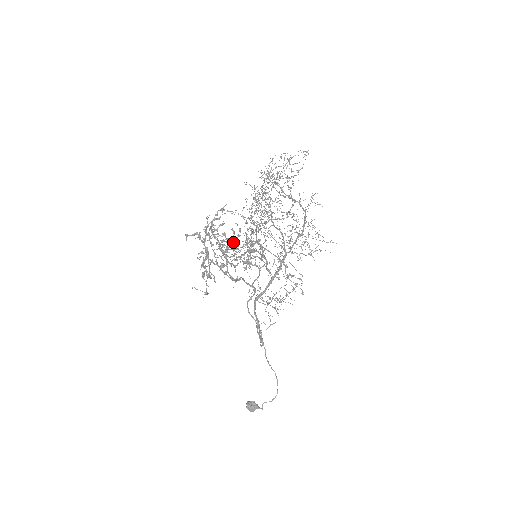
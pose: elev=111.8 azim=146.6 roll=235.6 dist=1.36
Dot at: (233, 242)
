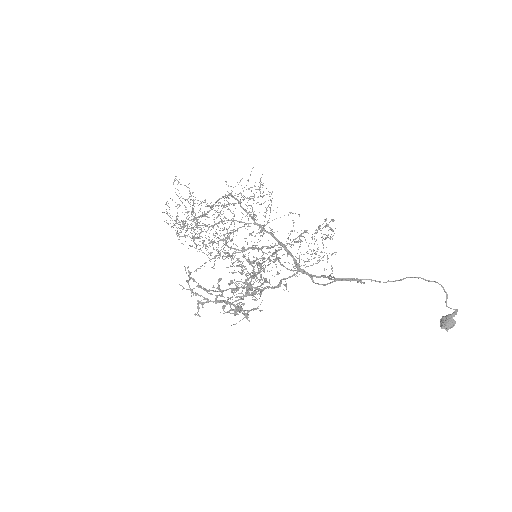
Dot at: occluded
